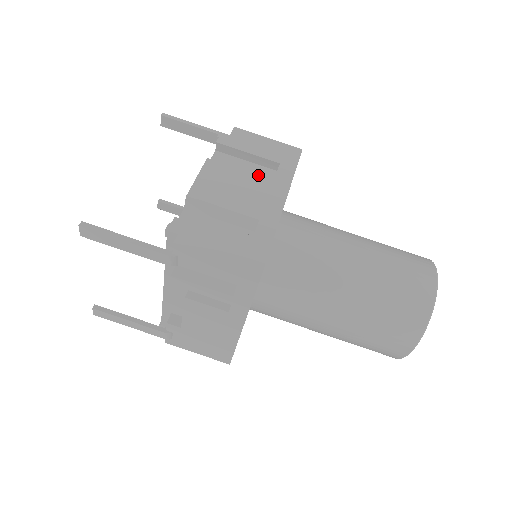
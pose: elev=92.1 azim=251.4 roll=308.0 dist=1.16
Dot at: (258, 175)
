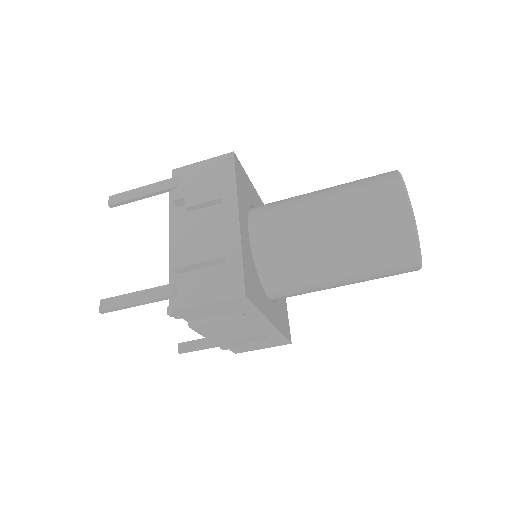
Dot at: (236, 323)
